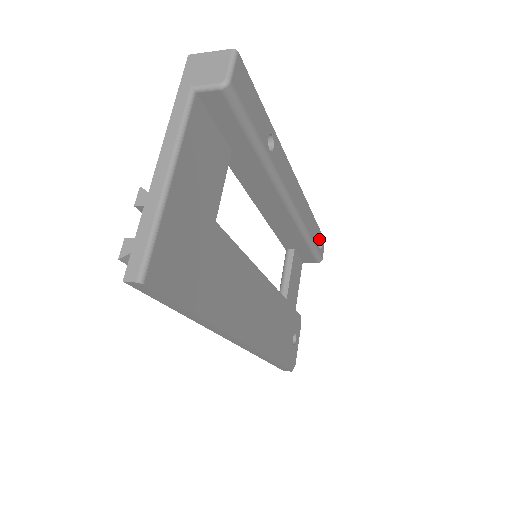
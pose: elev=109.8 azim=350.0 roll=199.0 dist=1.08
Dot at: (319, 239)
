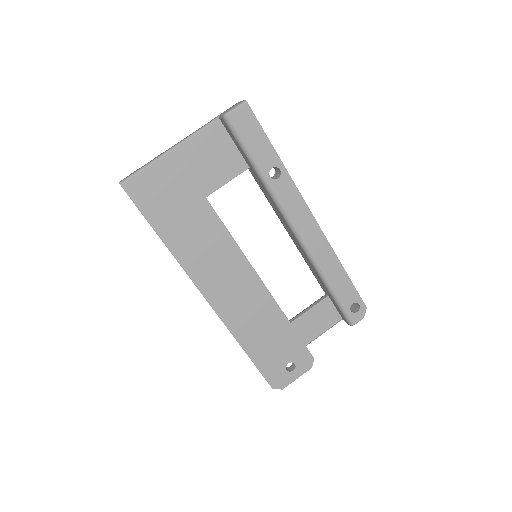
Dot at: (354, 301)
